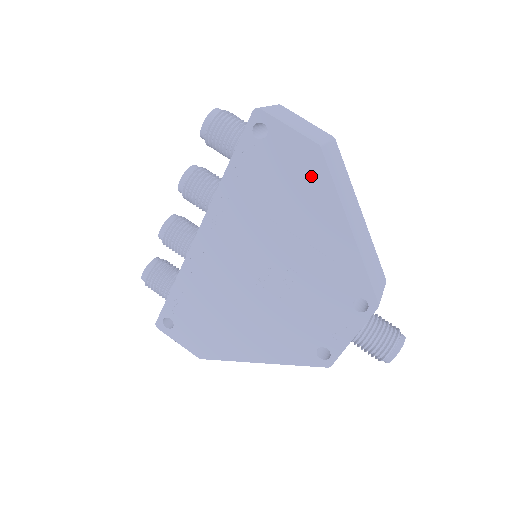
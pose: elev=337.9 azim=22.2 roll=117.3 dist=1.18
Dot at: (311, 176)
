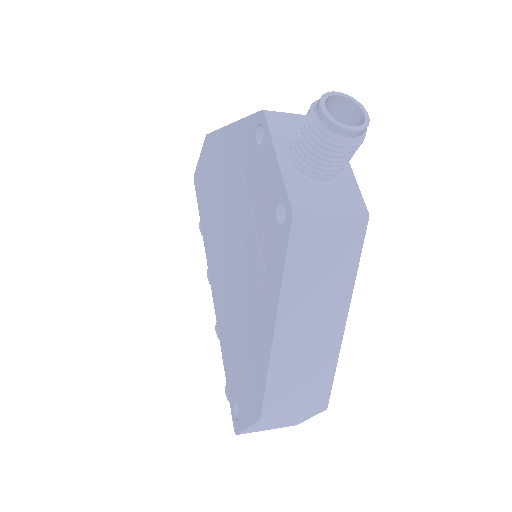
Dot at: (211, 150)
